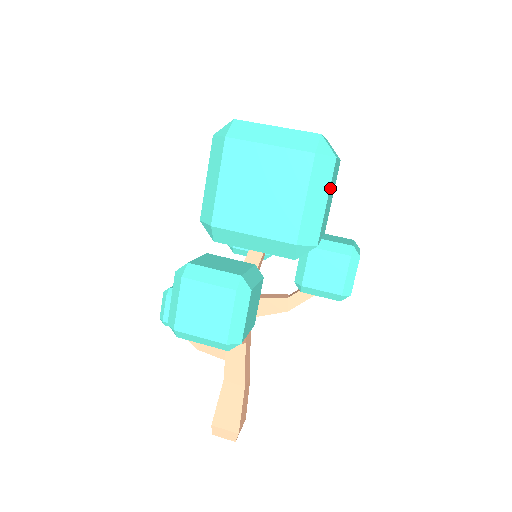
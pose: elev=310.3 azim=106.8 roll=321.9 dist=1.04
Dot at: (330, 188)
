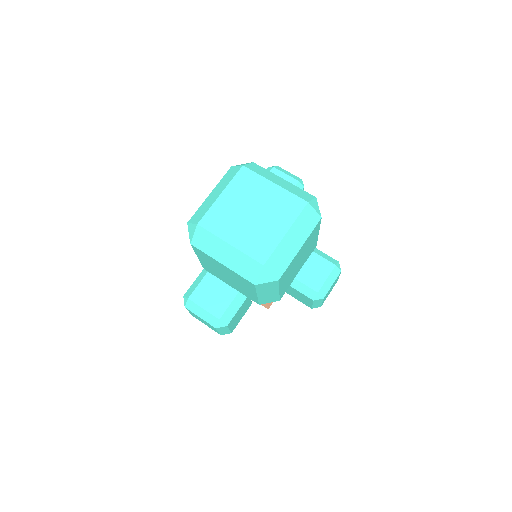
Dot at: (283, 281)
